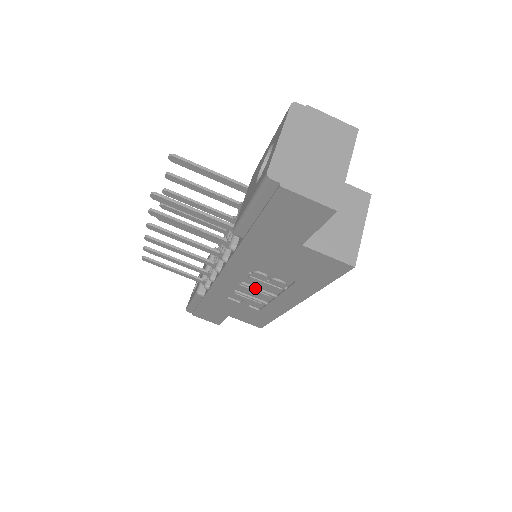
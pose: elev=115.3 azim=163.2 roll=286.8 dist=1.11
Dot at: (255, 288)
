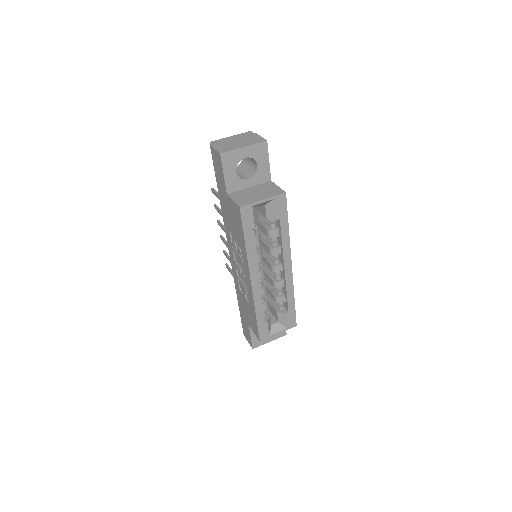
Dot at: (239, 265)
